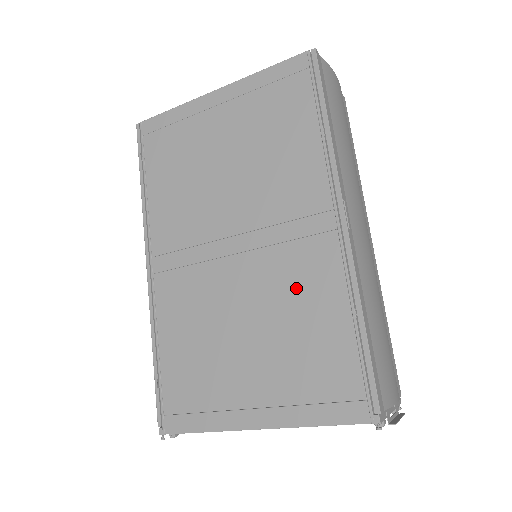
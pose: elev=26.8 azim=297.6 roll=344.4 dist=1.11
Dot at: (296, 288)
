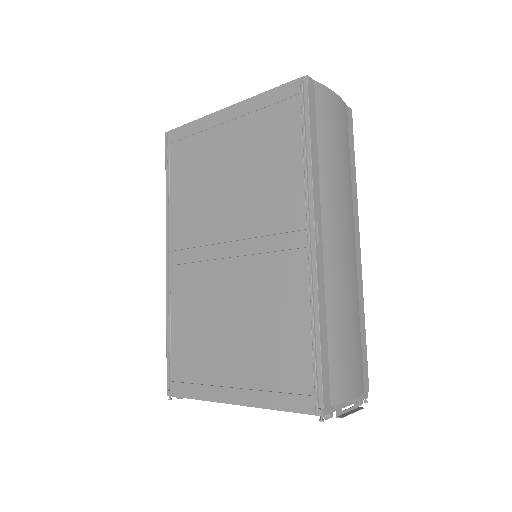
Dot at: (272, 294)
